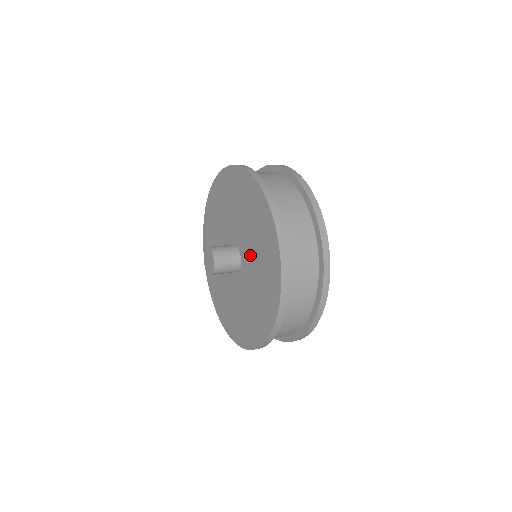
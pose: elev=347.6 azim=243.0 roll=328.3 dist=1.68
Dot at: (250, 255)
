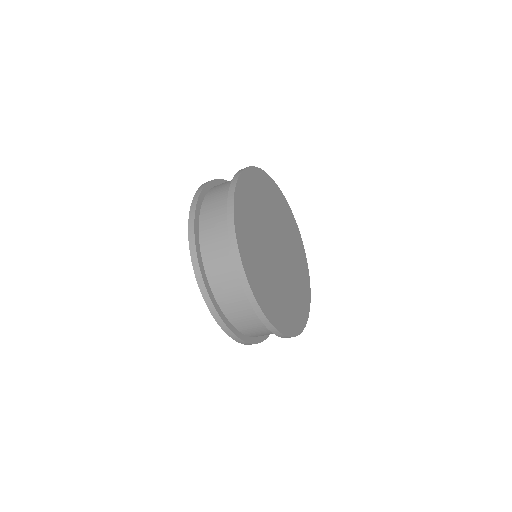
Dot at: occluded
